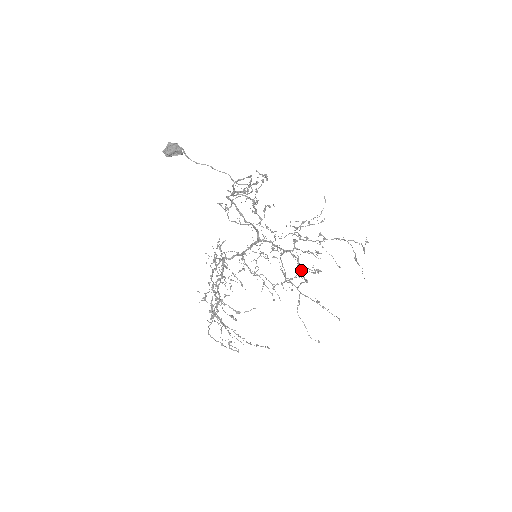
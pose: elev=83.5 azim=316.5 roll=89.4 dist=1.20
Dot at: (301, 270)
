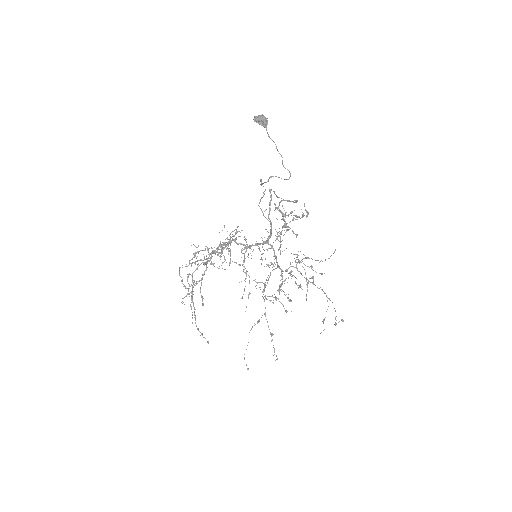
Dot at: occluded
